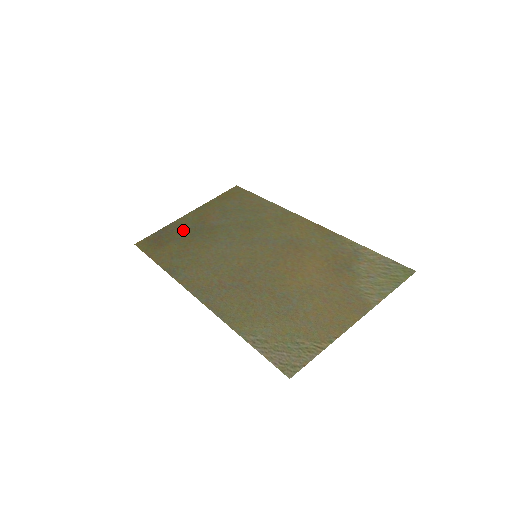
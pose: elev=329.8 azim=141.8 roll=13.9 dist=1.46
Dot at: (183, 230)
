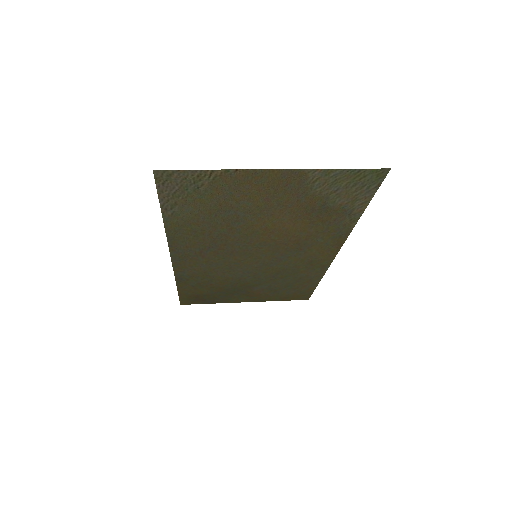
Dot at: (226, 295)
